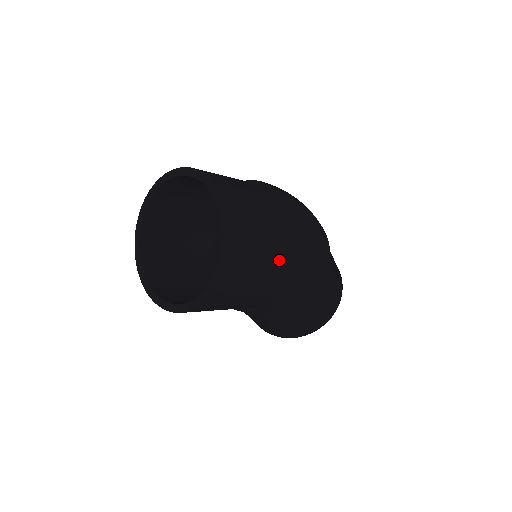
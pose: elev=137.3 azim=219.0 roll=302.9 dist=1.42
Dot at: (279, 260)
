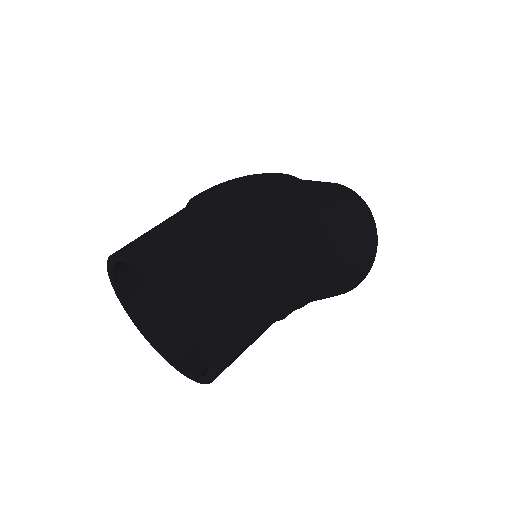
Dot at: (265, 279)
